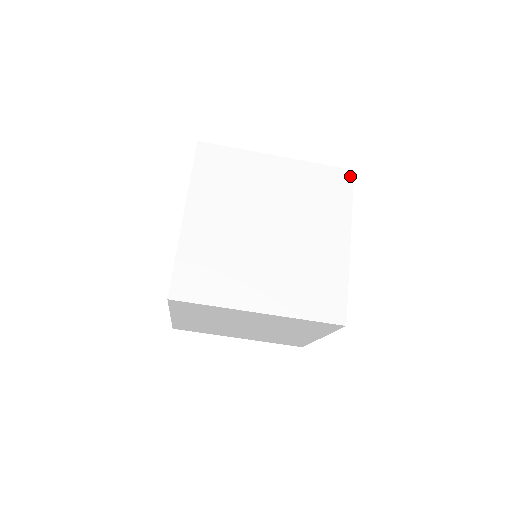
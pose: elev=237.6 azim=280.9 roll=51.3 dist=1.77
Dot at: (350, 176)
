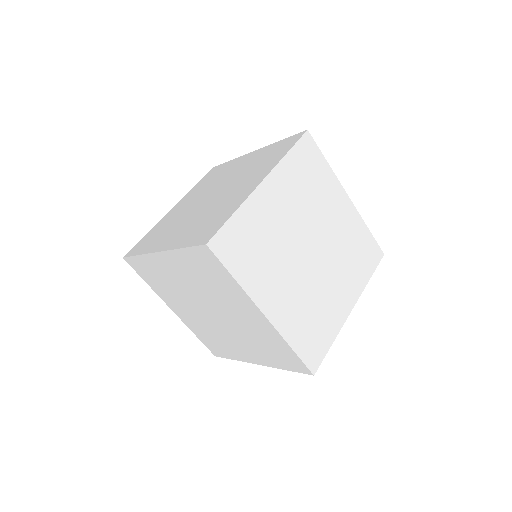
Dot at: (380, 256)
